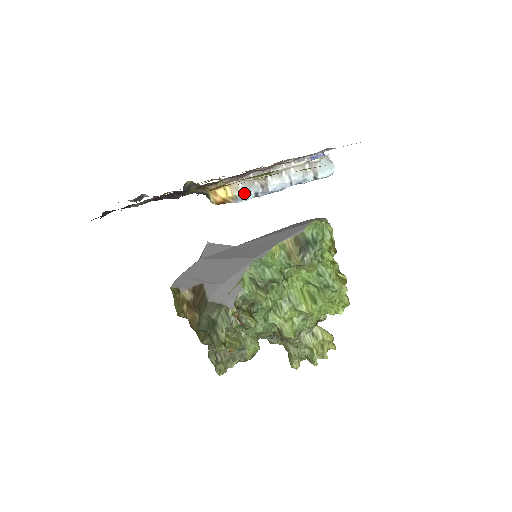
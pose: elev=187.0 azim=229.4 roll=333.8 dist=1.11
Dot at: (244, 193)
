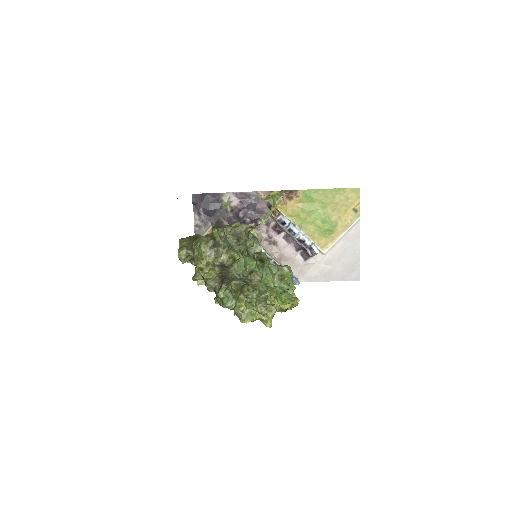
Dot at: (287, 218)
